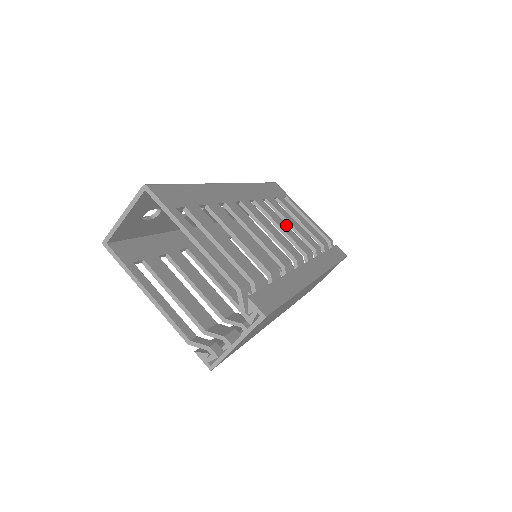
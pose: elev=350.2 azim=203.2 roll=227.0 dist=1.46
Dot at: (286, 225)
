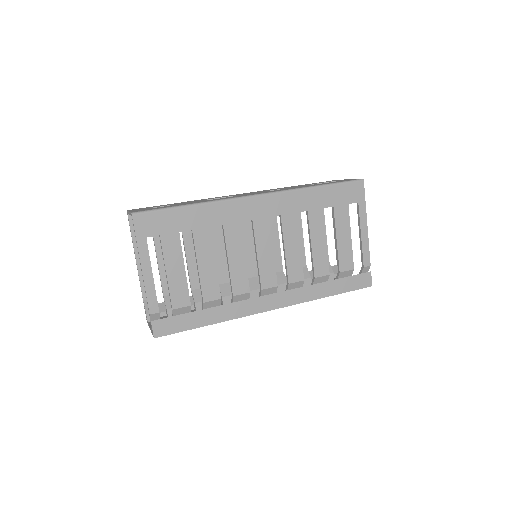
Dot at: (299, 247)
